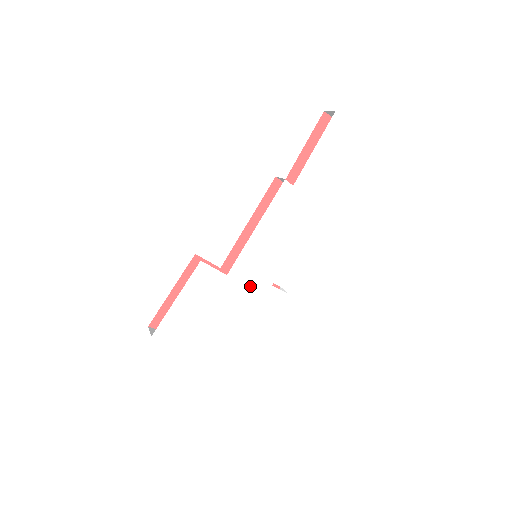
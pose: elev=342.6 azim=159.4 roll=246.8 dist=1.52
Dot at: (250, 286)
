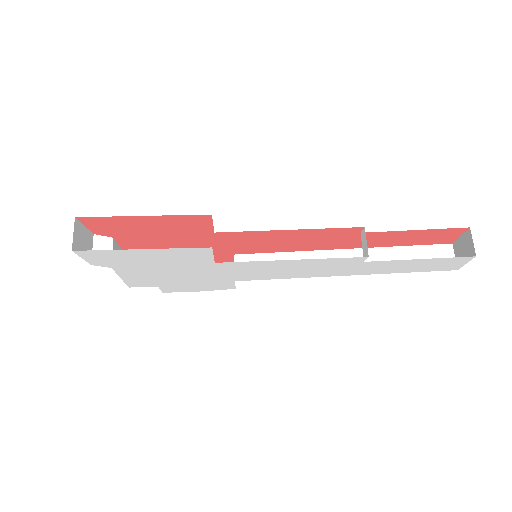
Dot at: (219, 274)
